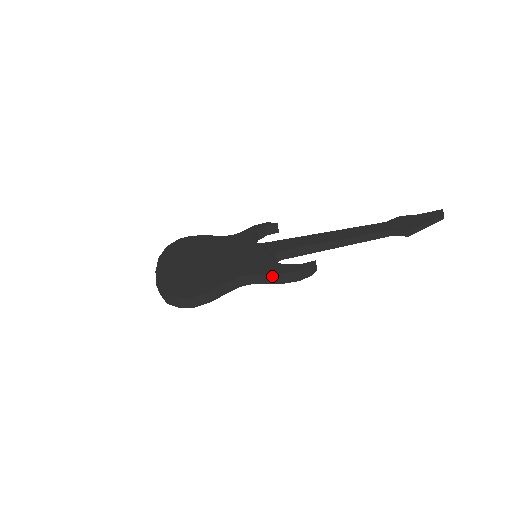
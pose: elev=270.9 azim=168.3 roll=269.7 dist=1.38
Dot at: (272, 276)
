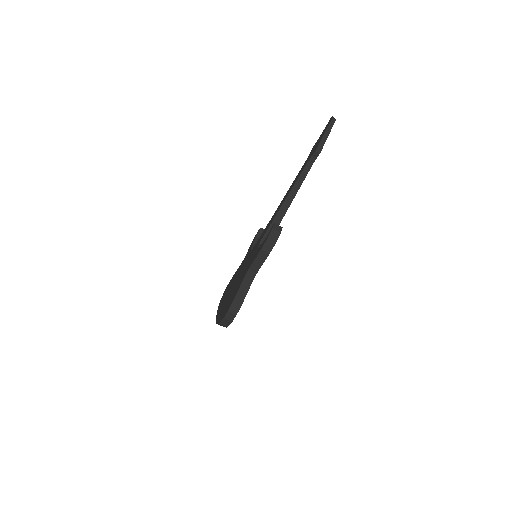
Dot at: (259, 256)
